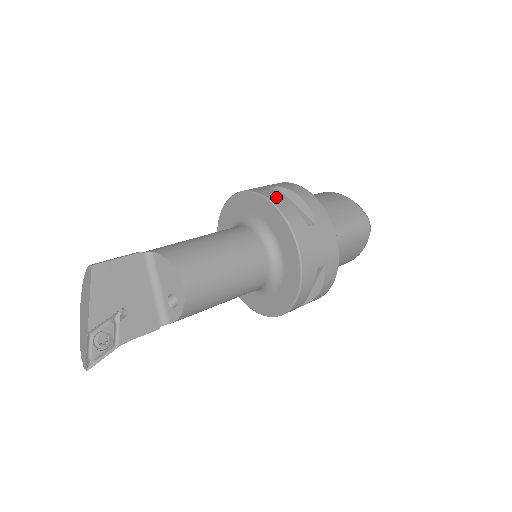
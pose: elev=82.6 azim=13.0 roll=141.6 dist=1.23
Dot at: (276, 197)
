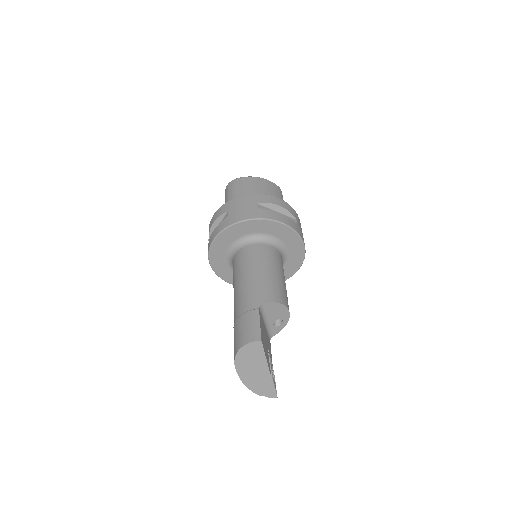
Dot at: (276, 216)
